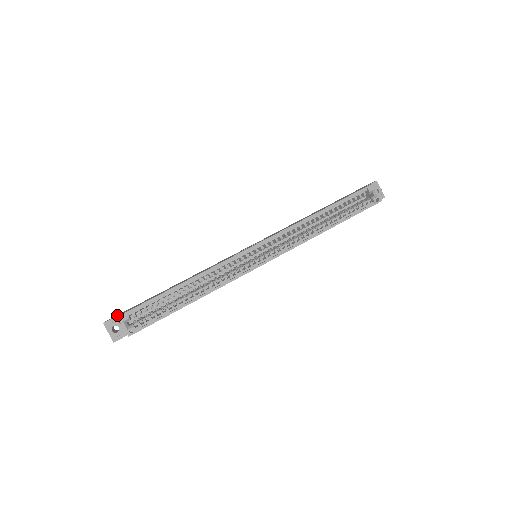
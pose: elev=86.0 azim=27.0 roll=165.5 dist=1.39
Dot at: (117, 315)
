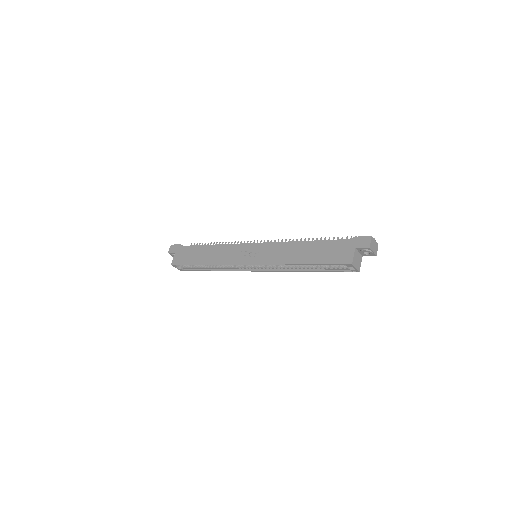
Dot at: (174, 251)
